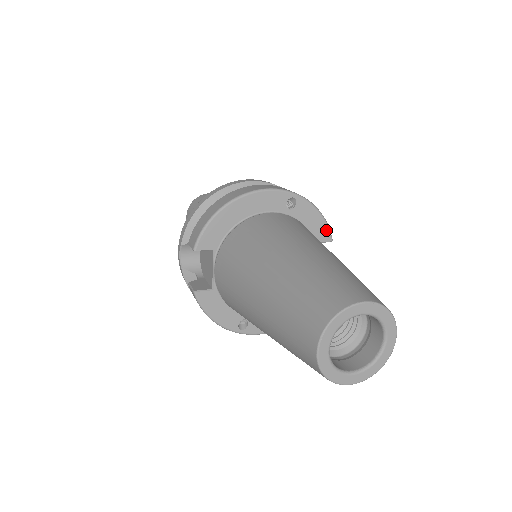
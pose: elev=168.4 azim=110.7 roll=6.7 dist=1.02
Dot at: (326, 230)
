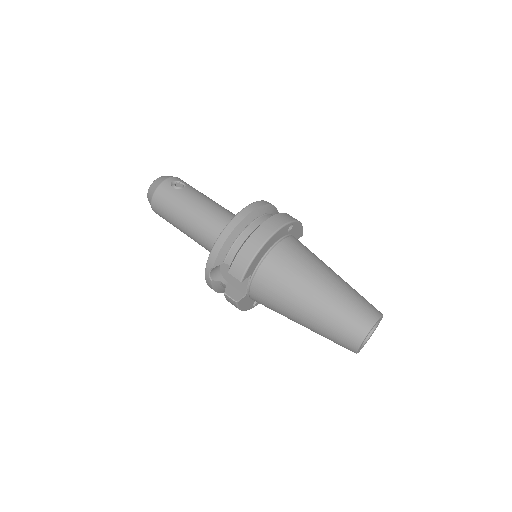
Dot at: (302, 231)
